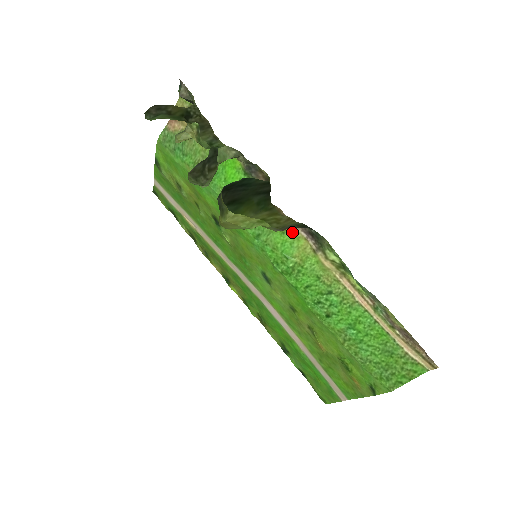
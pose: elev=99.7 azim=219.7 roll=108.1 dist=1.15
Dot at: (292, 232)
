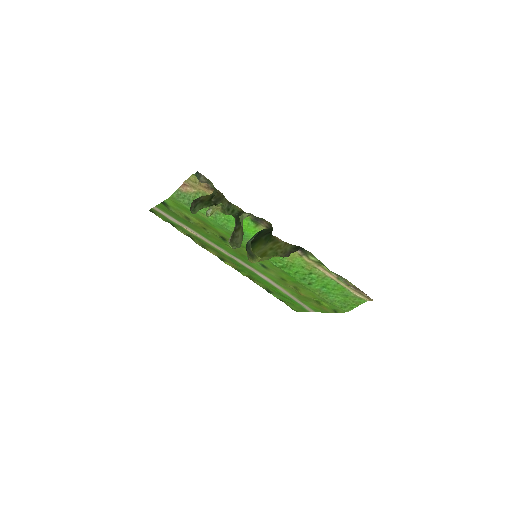
Dot at: occluded
